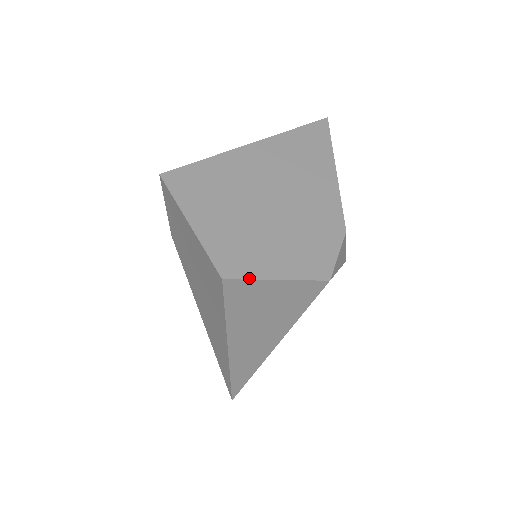
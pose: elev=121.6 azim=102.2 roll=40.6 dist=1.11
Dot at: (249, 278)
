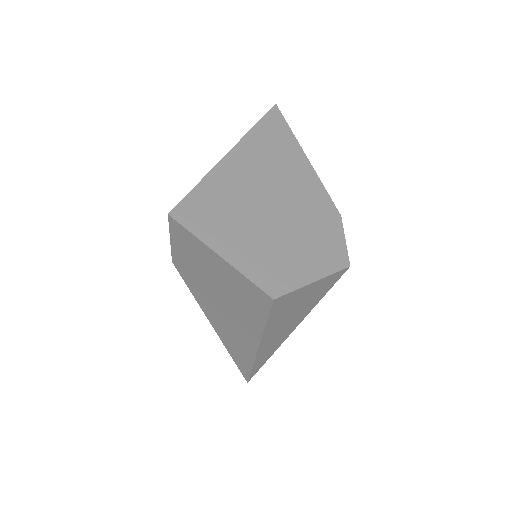
Dot at: (293, 290)
